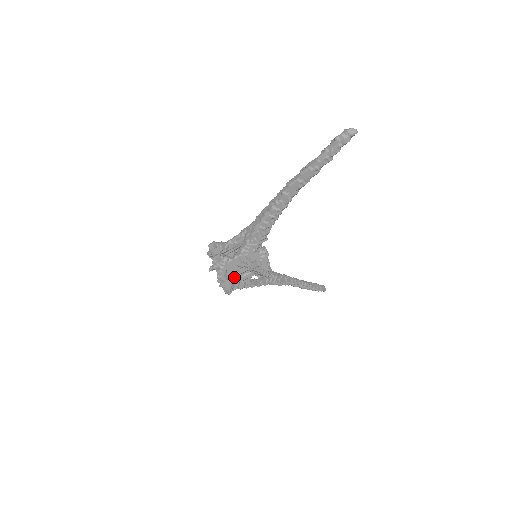
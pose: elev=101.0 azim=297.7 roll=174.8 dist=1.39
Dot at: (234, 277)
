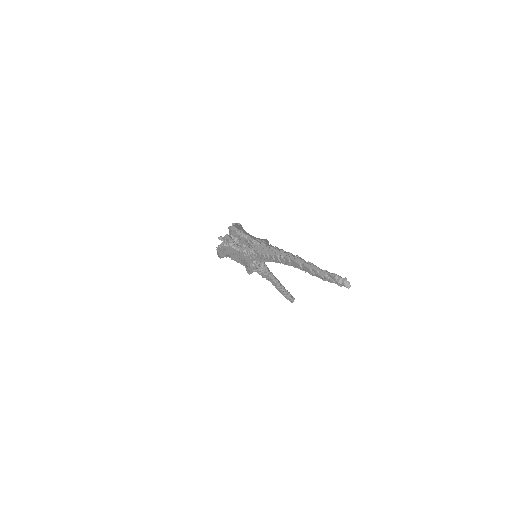
Dot at: (229, 254)
